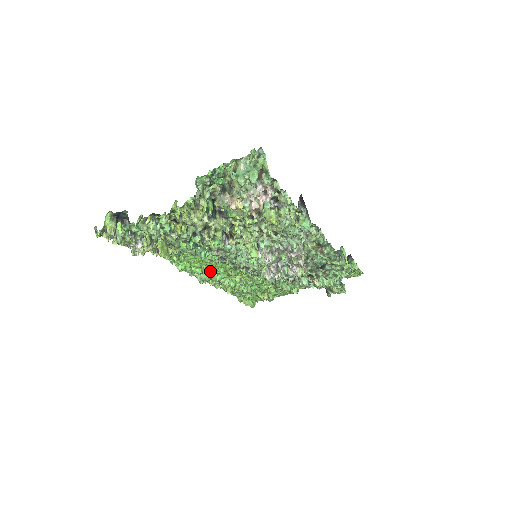
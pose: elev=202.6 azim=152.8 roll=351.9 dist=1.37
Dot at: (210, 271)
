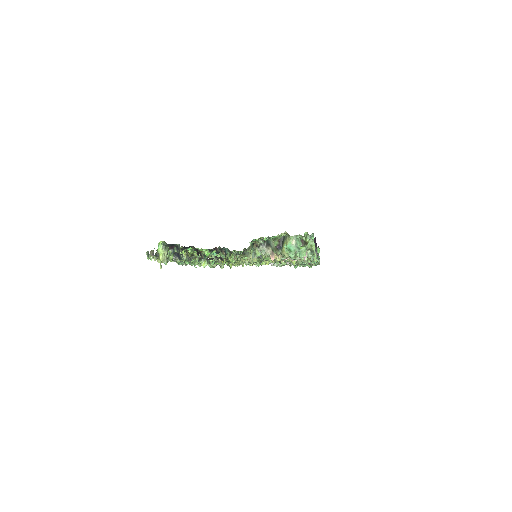
Dot at: occluded
